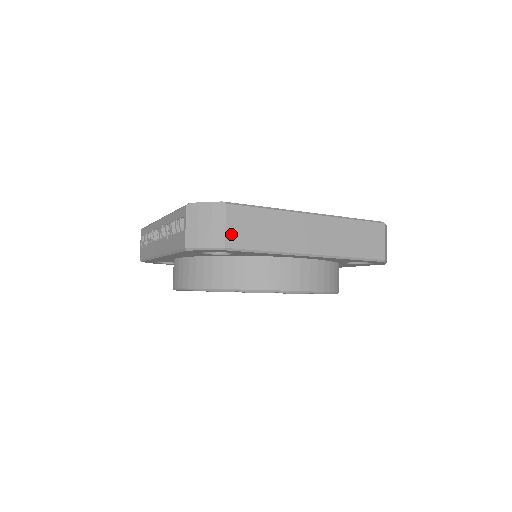
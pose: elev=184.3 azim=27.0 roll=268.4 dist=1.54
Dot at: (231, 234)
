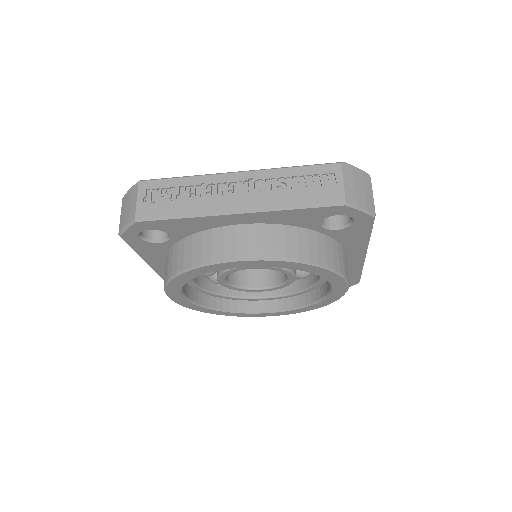
Dot at: occluded
